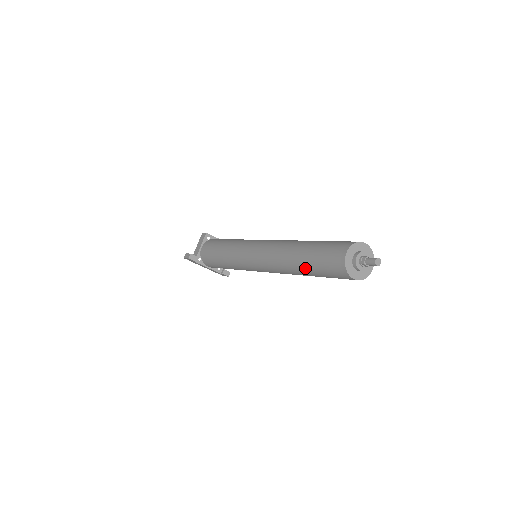
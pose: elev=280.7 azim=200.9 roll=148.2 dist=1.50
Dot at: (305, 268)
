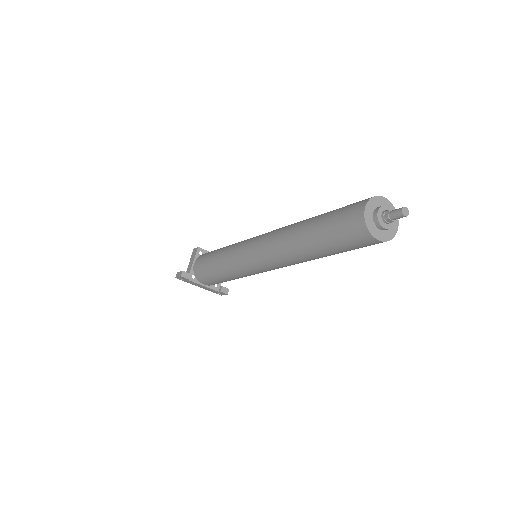
Dot at: (316, 245)
